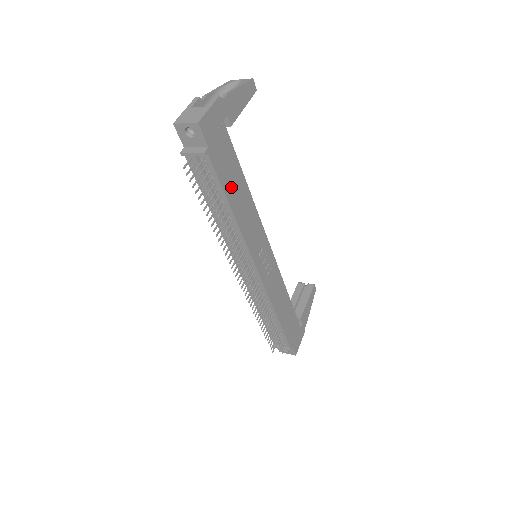
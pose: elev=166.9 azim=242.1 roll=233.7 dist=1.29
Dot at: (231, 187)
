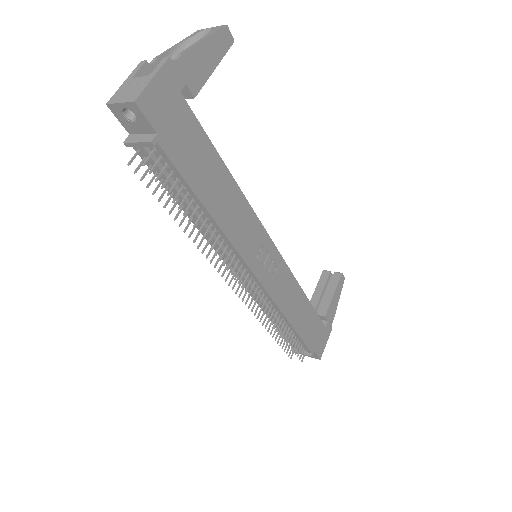
Dot at: (203, 181)
